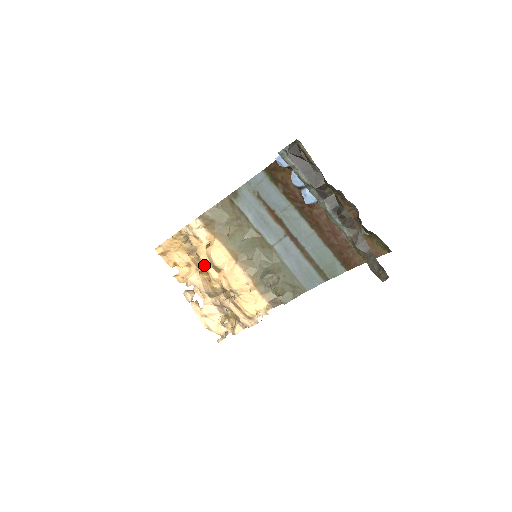
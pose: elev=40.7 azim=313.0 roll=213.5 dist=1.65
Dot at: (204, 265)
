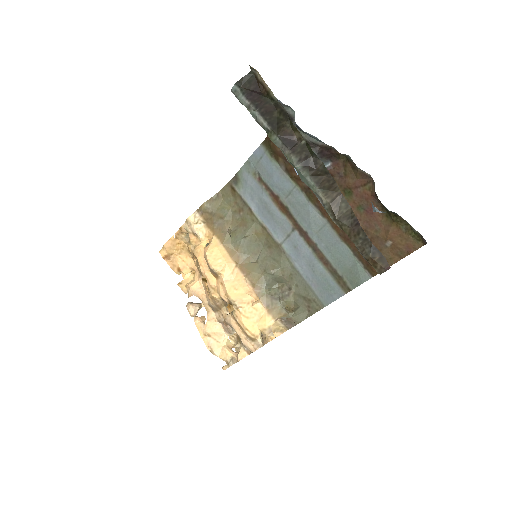
Dot at: (201, 269)
